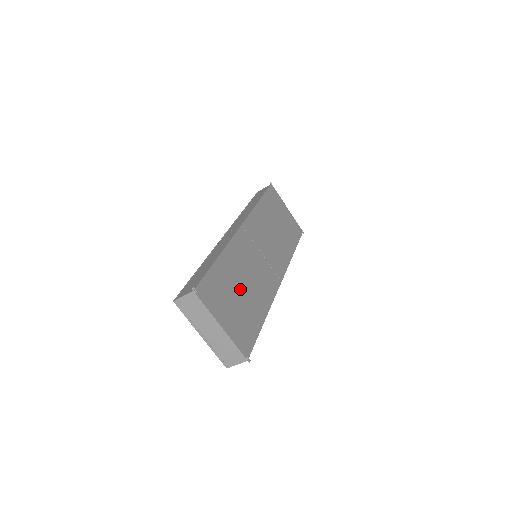
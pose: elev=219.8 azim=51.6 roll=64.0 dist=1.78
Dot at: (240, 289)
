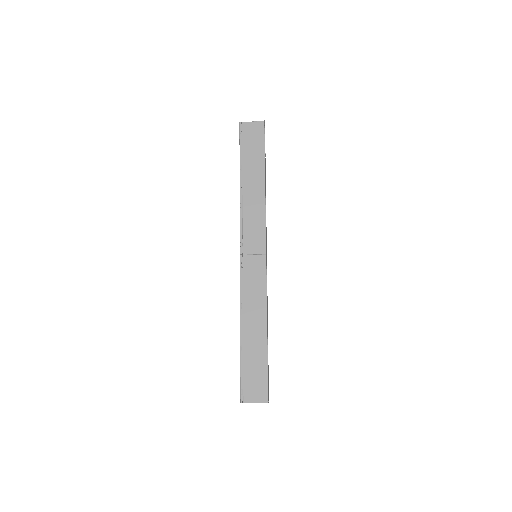
Dot at: occluded
